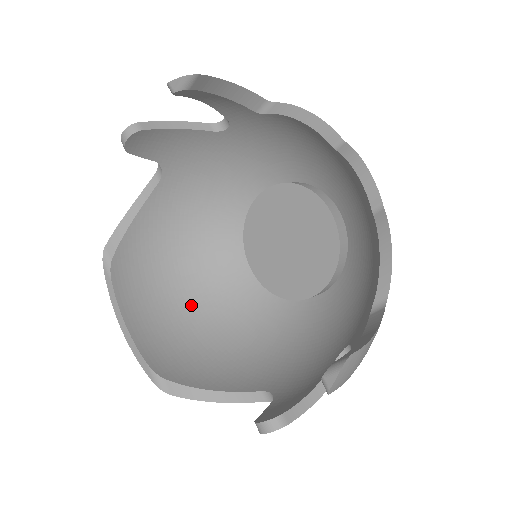
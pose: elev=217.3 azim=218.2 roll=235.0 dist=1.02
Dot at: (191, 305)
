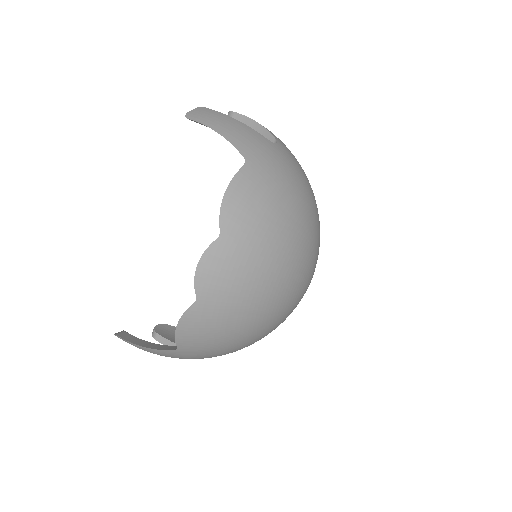
Dot at: occluded
